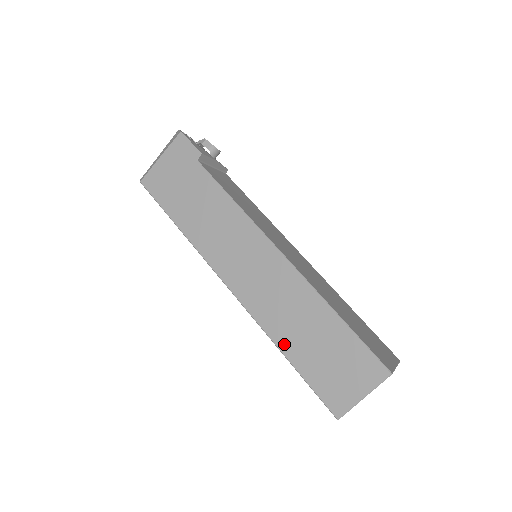
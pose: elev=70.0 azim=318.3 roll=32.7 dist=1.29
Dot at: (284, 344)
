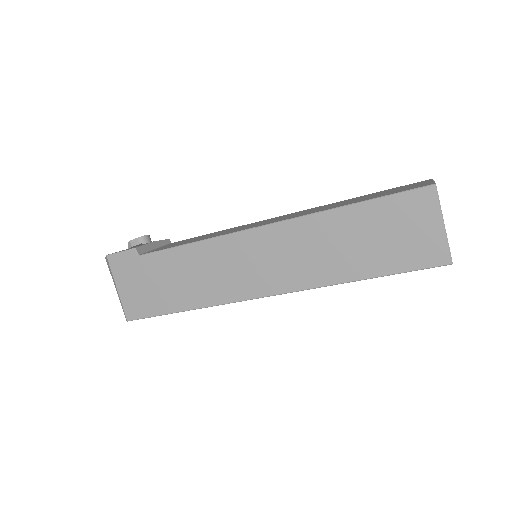
Dot at: (349, 274)
